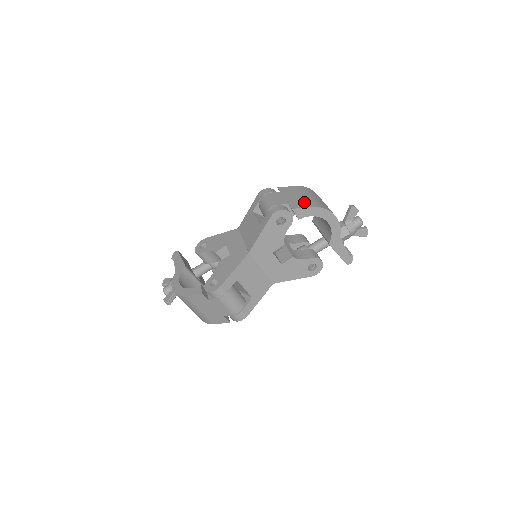
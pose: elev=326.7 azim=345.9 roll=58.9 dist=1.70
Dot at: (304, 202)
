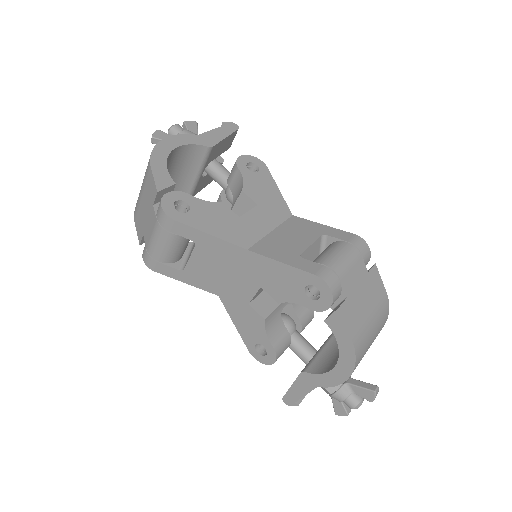
Dot at: (358, 322)
